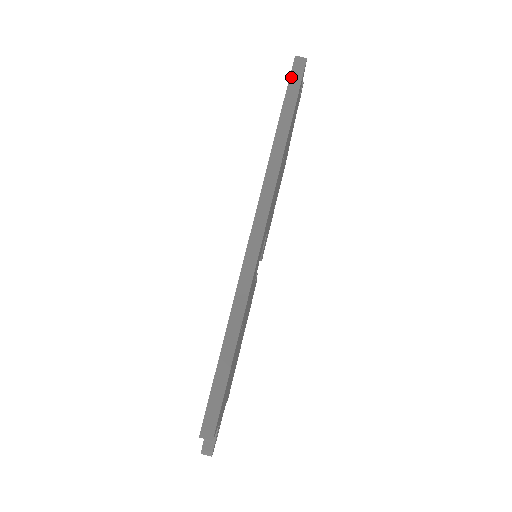
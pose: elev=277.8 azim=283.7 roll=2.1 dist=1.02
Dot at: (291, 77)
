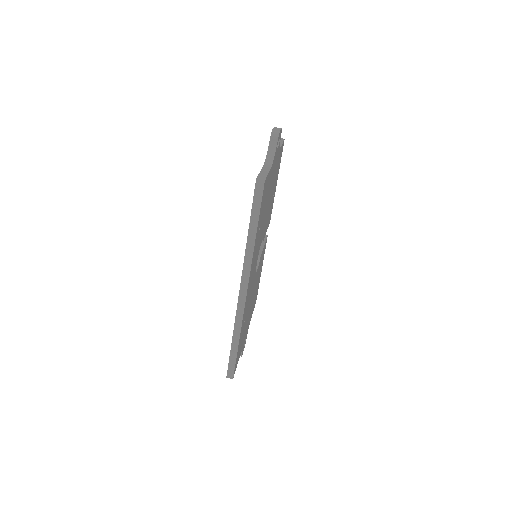
Dot at: (255, 196)
